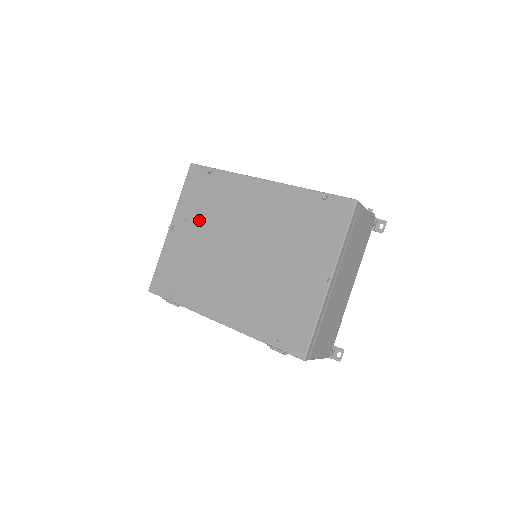
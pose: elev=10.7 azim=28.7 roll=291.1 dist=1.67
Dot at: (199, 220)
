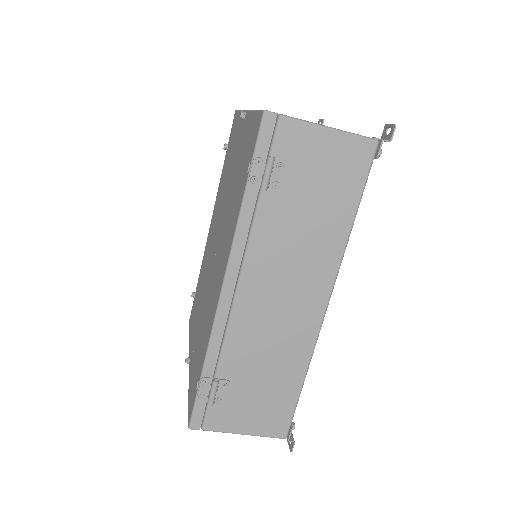
Dot at: (197, 314)
